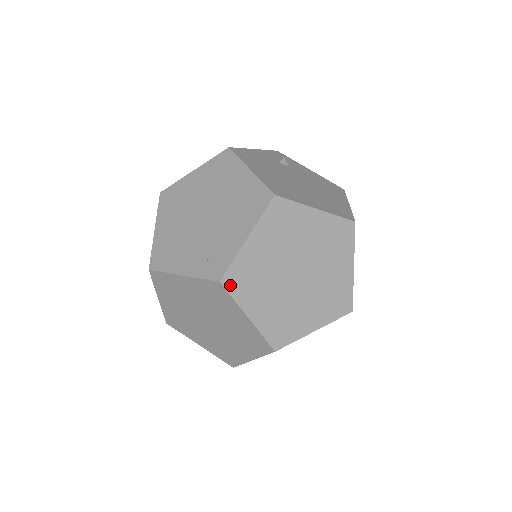
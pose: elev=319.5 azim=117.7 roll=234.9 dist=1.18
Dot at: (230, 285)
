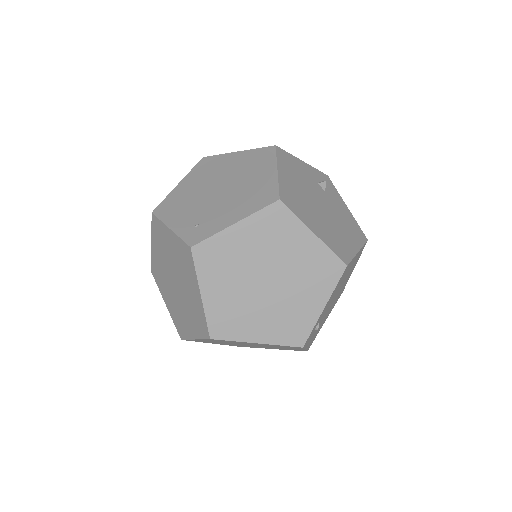
Dot at: (199, 256)
